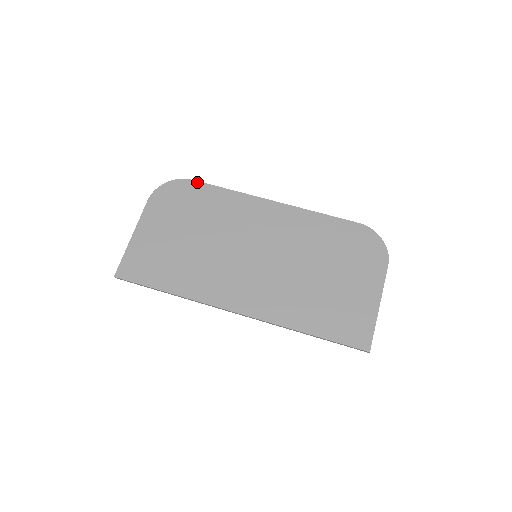
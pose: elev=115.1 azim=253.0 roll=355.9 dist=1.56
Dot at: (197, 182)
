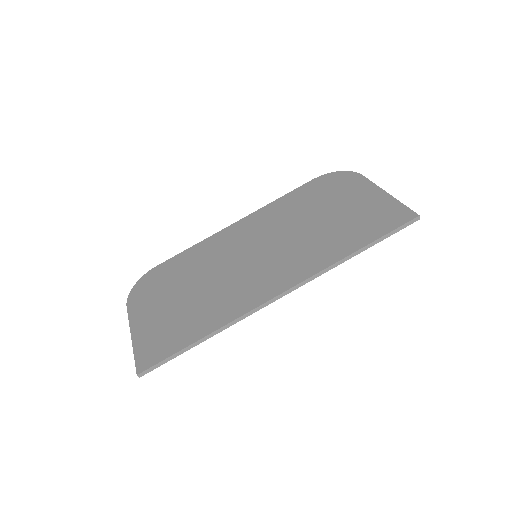
Dot at: (161, 264)
